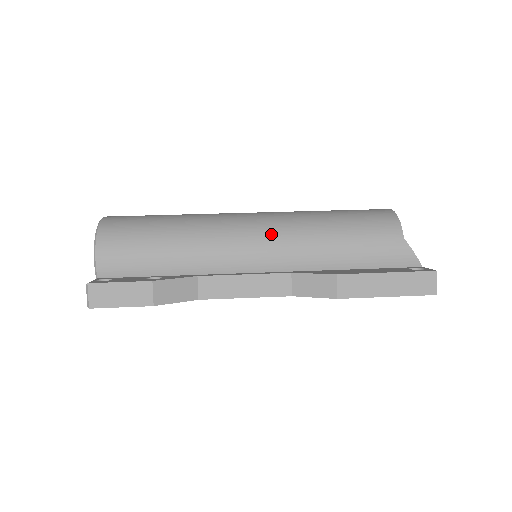
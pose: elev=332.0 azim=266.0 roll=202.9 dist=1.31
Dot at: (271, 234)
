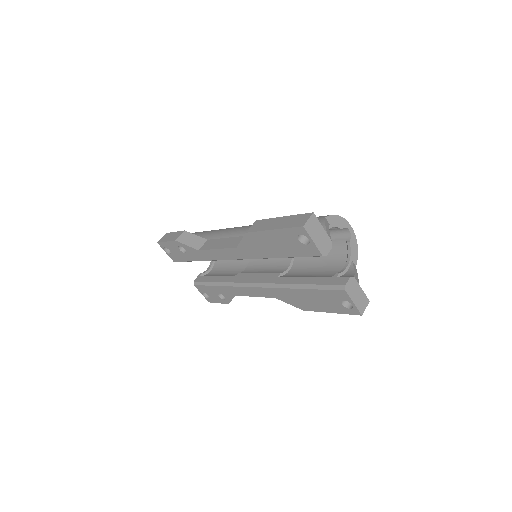
Dot at: occluded
